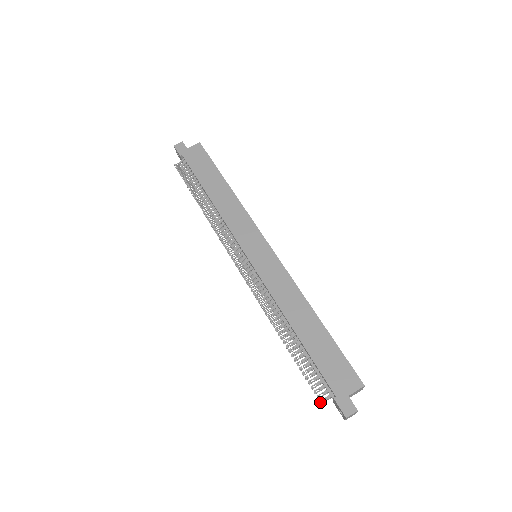
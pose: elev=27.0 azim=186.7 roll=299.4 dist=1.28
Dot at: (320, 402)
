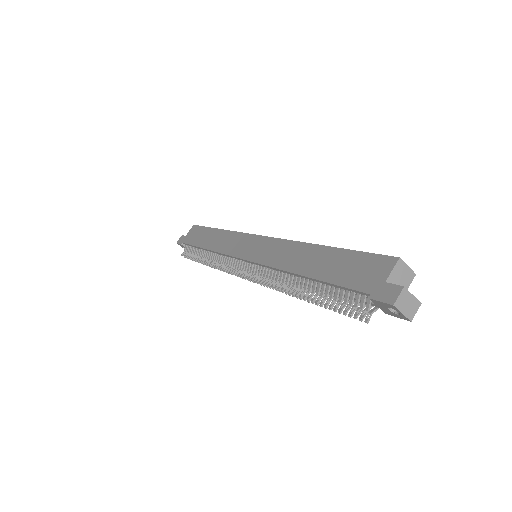
Dot at: (360, 318)
